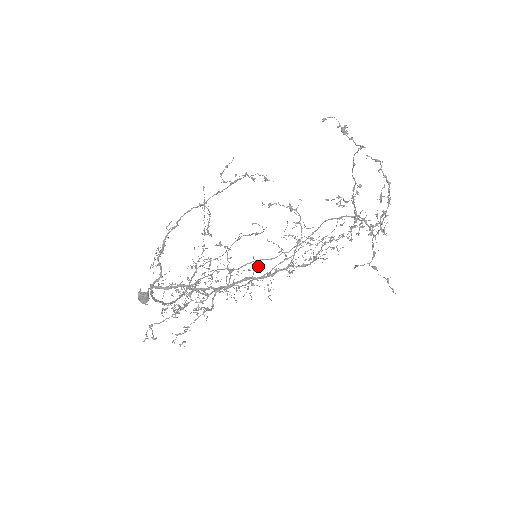
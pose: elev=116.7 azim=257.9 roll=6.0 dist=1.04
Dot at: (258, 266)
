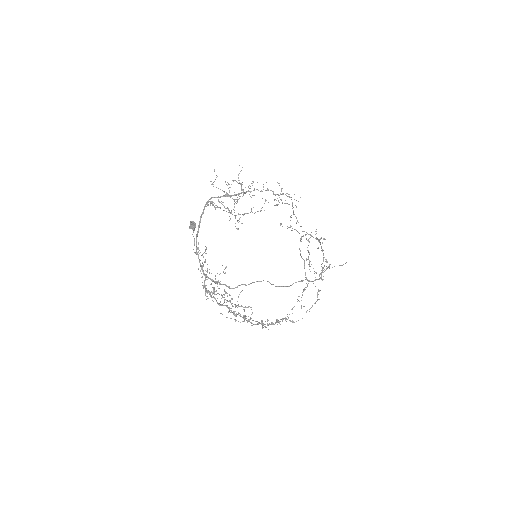
Dot at: occluded
